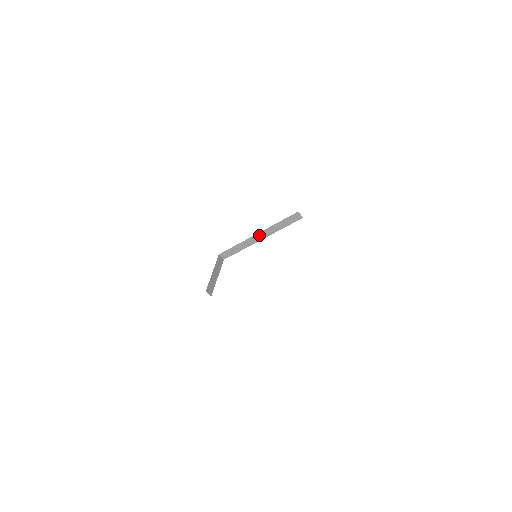
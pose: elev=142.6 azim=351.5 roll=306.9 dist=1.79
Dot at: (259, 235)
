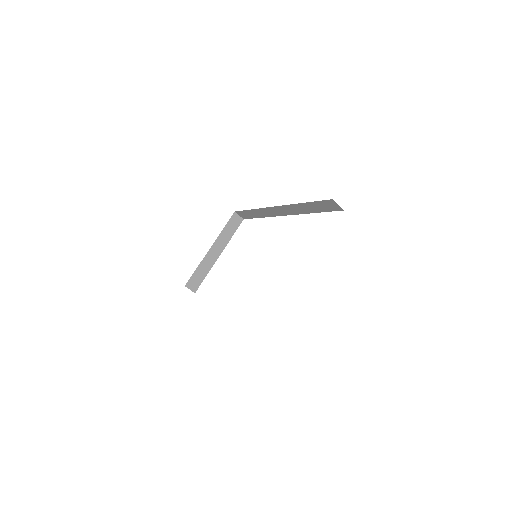
Dot at: (279, 209)
